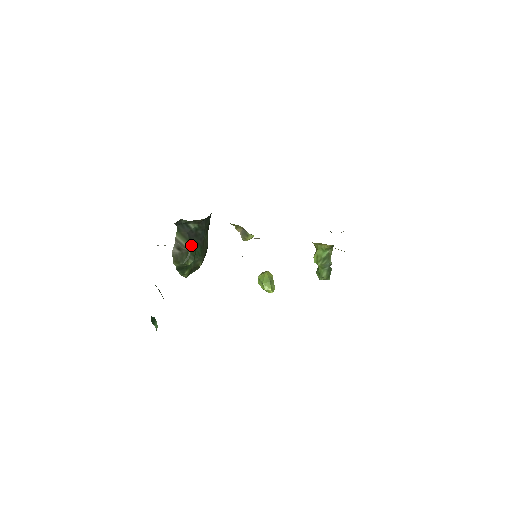
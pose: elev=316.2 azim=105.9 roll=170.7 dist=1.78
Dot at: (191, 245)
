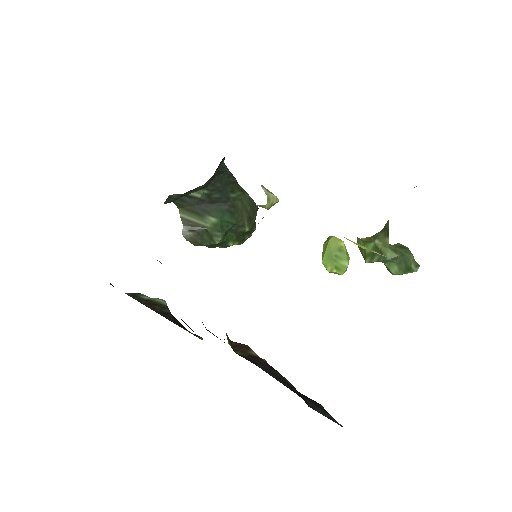
Dot at: (209, 218)
